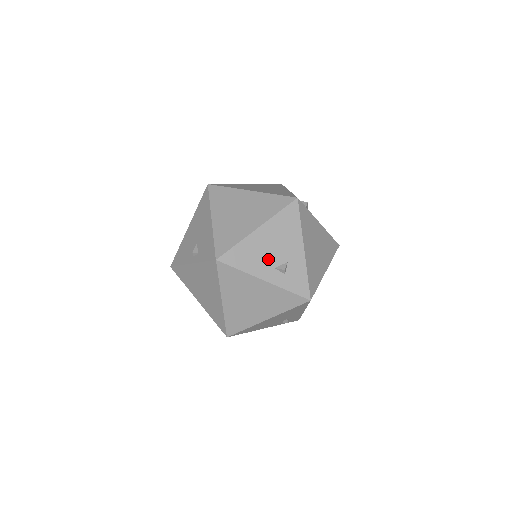
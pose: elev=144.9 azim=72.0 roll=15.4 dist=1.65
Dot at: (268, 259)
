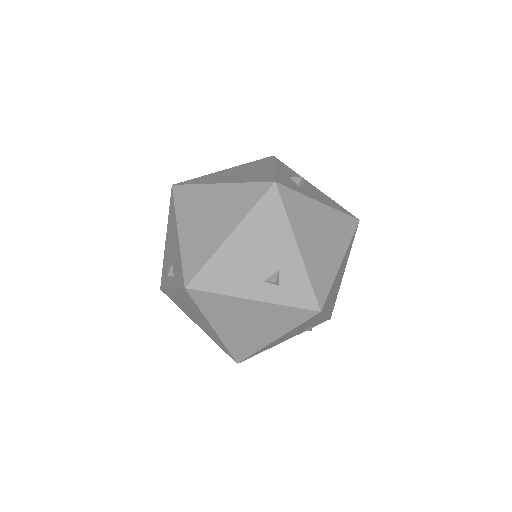
Dot at: (252, 271)
